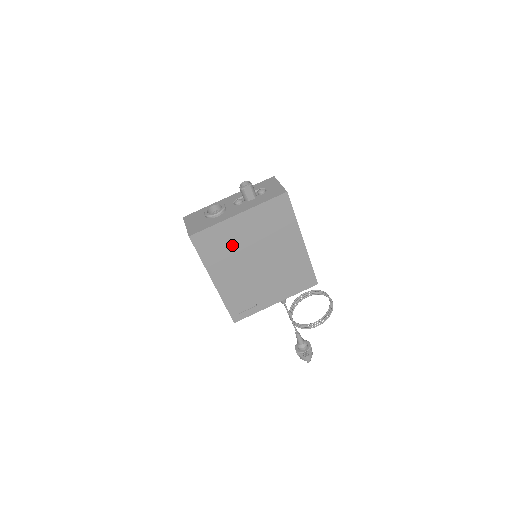
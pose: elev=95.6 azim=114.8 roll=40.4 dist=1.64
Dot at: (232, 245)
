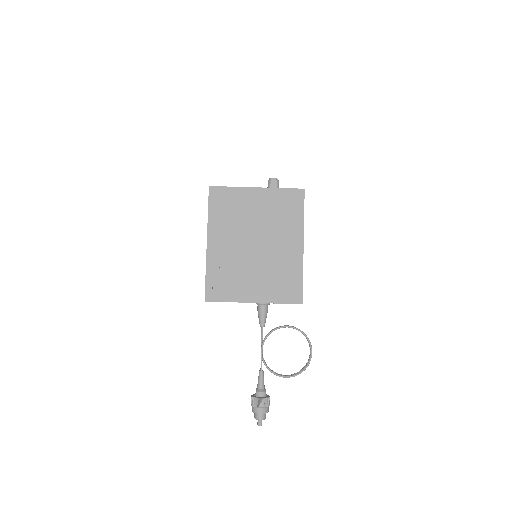
Dot at: (240, 214)
